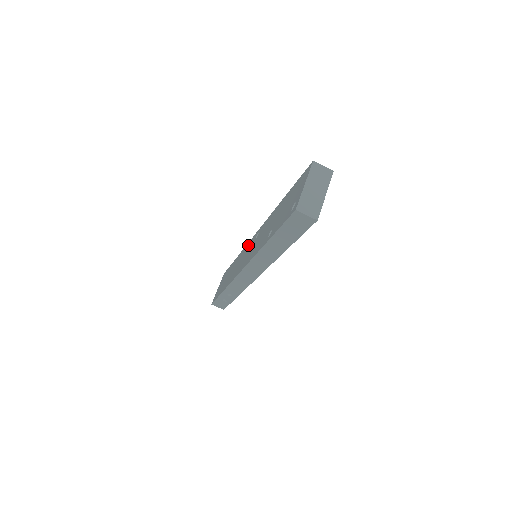
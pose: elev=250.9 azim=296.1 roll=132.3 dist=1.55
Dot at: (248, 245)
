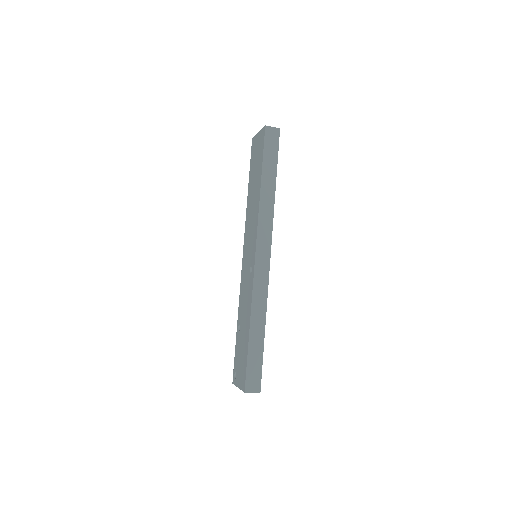
Dot at: (254, 238)
